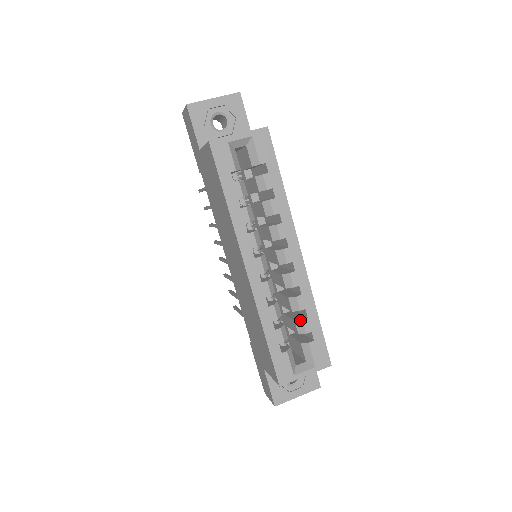
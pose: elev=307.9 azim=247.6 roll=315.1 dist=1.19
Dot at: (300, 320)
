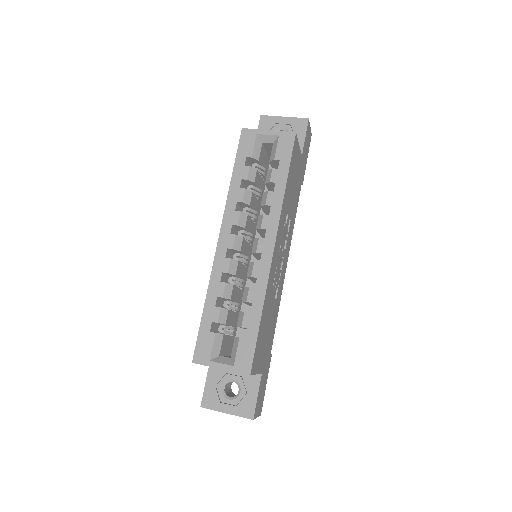
Dot at: occluded
